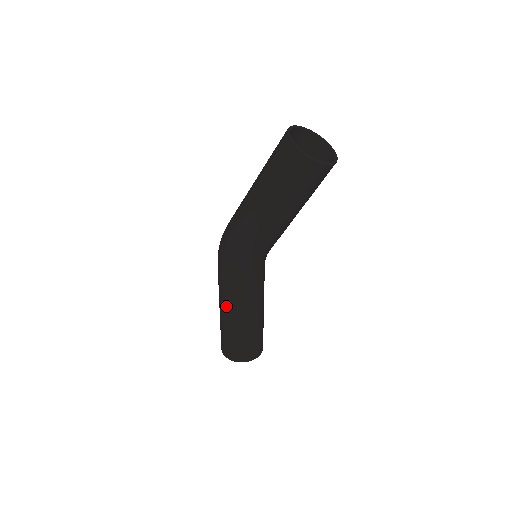
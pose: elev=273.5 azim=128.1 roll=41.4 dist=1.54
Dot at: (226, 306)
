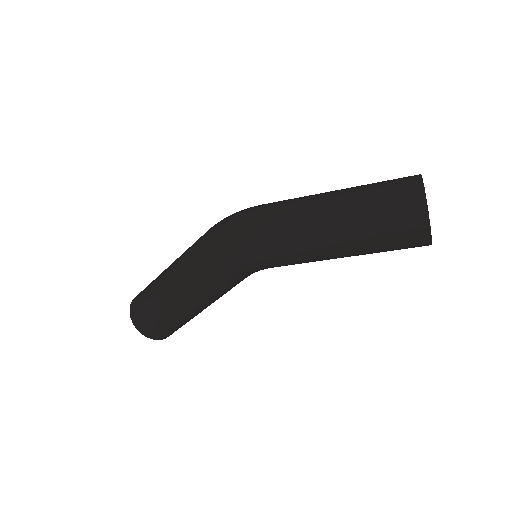
Dot at: (185, 291)
